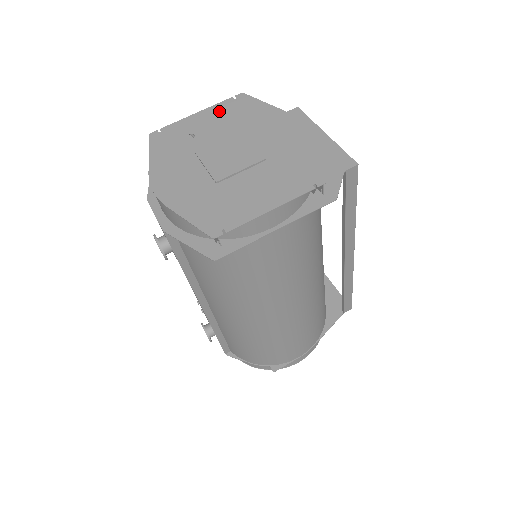
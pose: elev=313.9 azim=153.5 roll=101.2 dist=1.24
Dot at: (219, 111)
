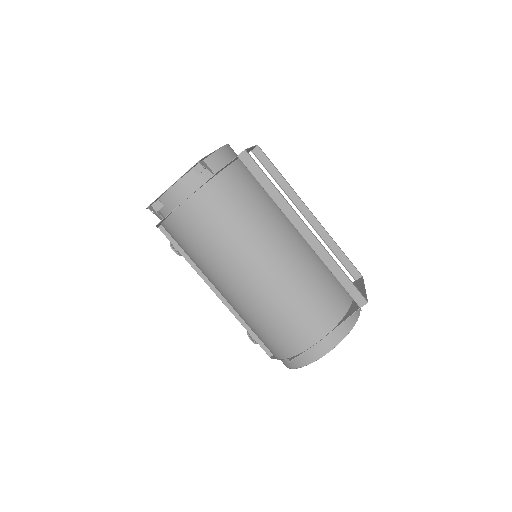
Dot at: occluded
